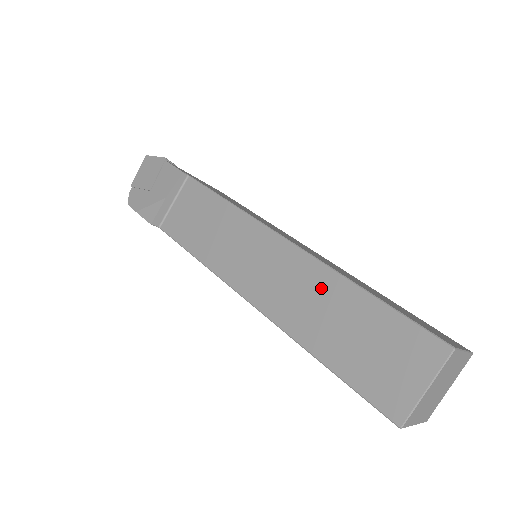
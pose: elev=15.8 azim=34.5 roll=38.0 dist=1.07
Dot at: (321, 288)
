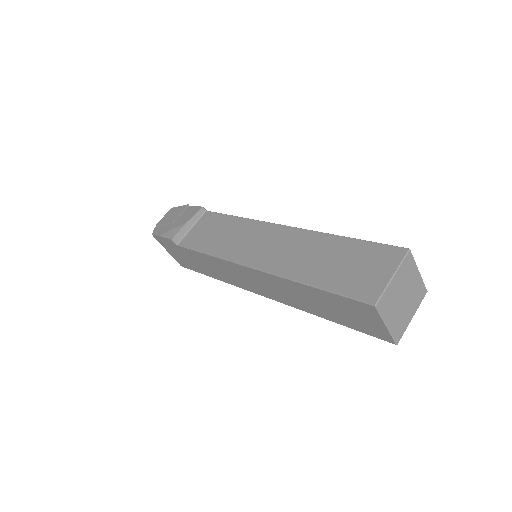
Dot at: (310, 244)
